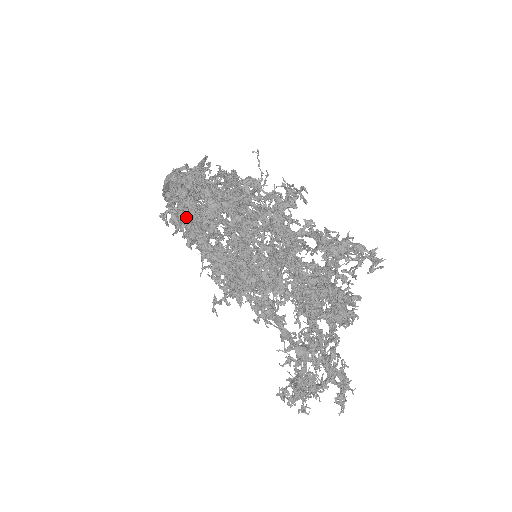
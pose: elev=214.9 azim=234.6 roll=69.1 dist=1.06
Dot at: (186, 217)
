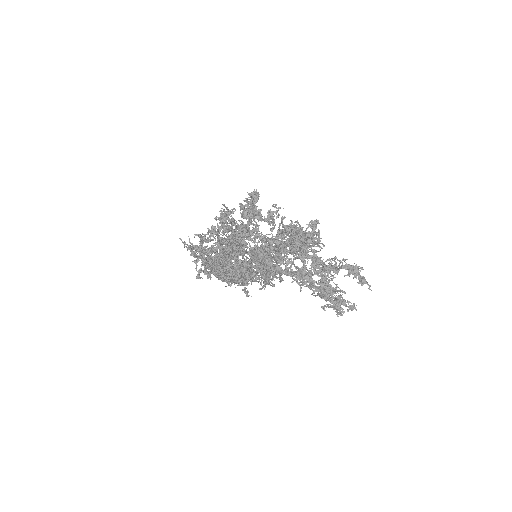
Dot at: occluded
